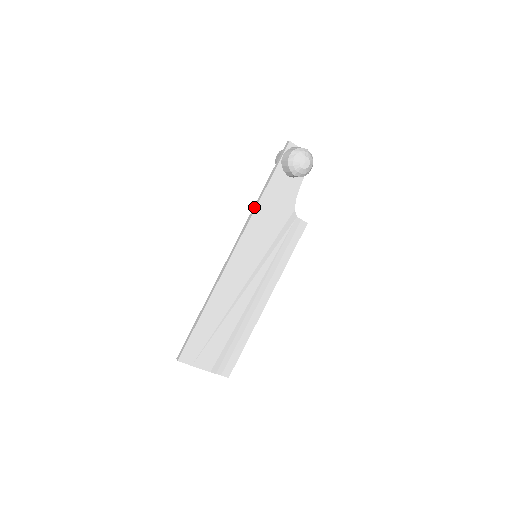
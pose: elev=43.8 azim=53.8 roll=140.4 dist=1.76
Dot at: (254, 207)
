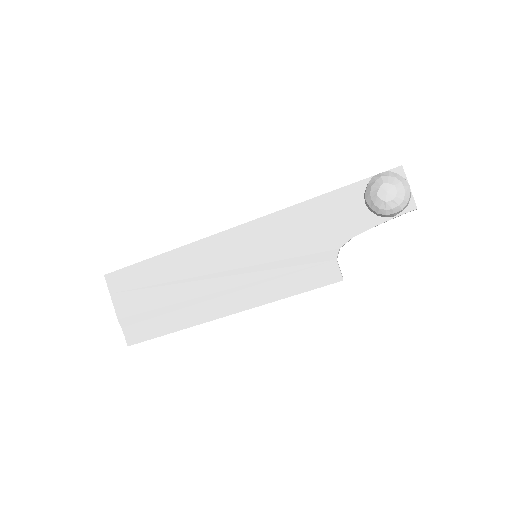
Dot at: (299, 203)
